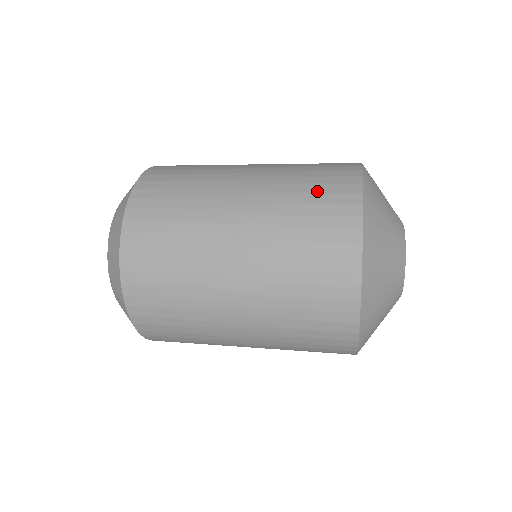
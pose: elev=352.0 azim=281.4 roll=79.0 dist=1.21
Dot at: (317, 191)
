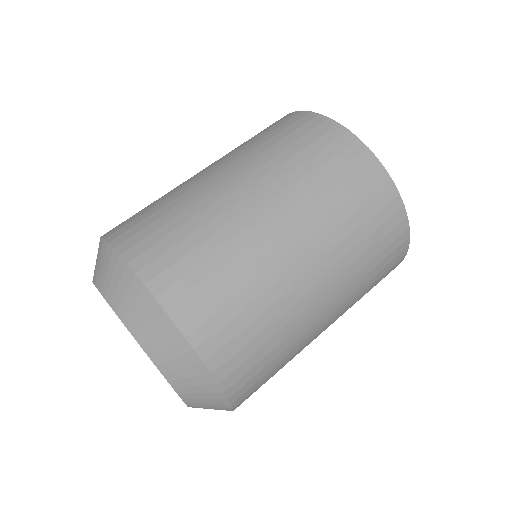
Dot at: (367, 217)
